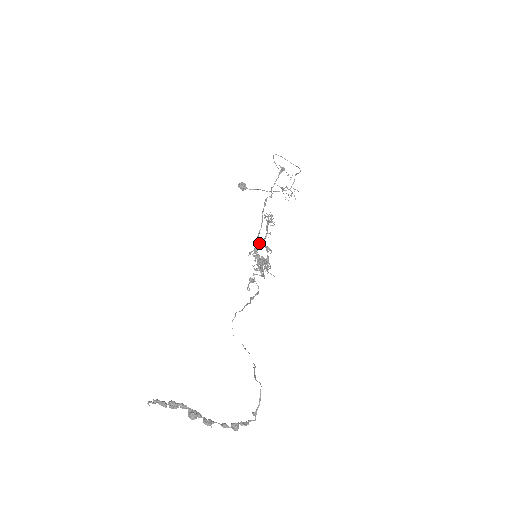
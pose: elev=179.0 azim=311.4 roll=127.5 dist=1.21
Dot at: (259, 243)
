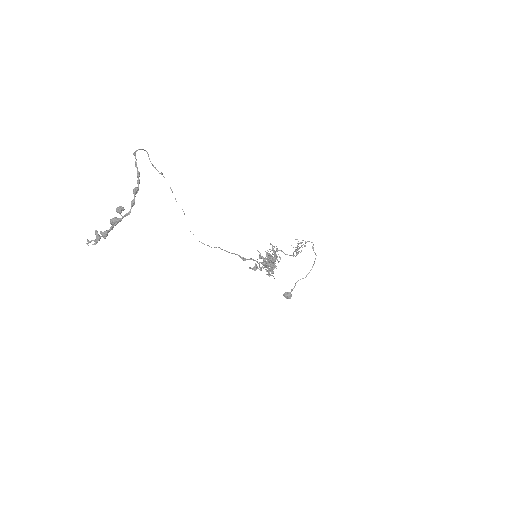
Dot at: occluded
